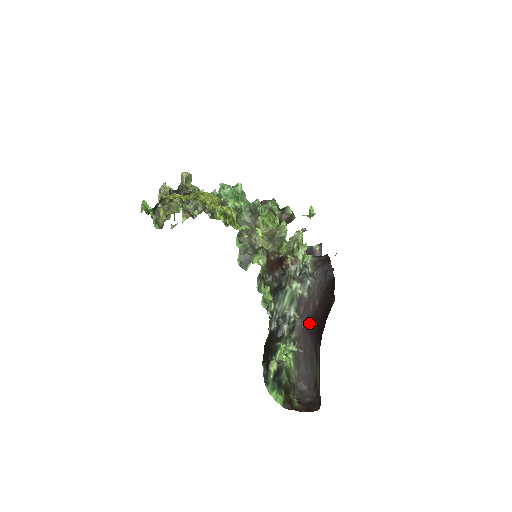
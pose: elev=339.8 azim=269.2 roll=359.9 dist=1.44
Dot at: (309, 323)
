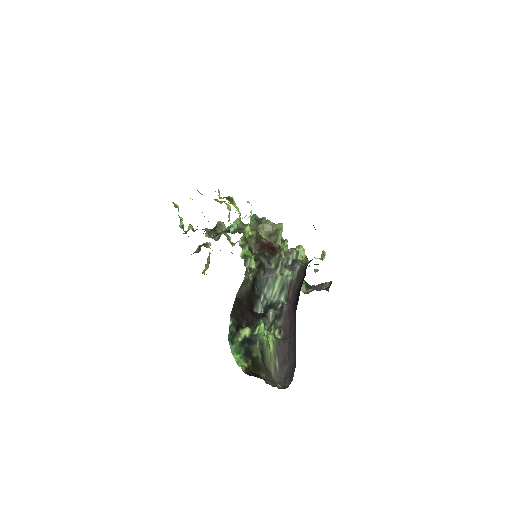
Dot at: (294, 301)
